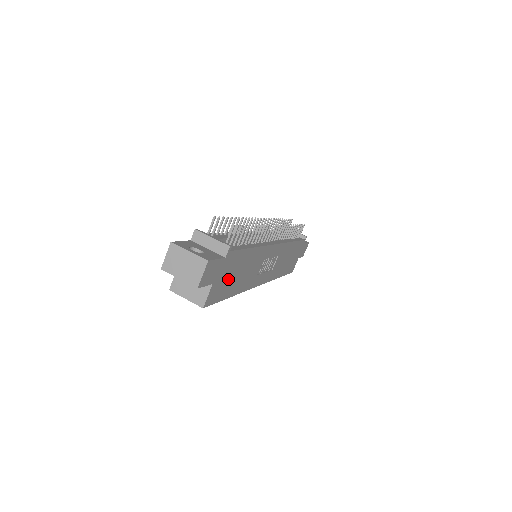
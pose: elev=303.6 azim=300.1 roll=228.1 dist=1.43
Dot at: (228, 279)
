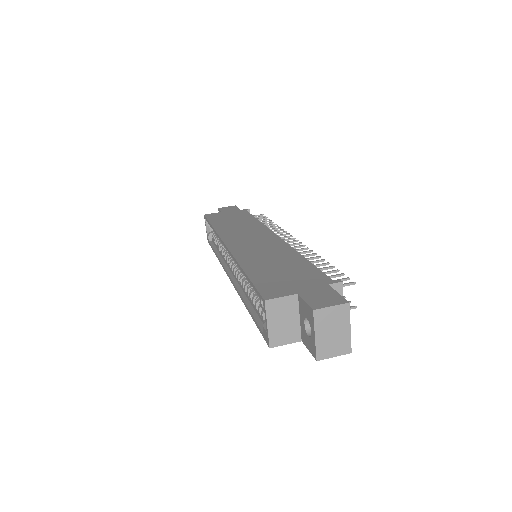
Dot at: occluded
